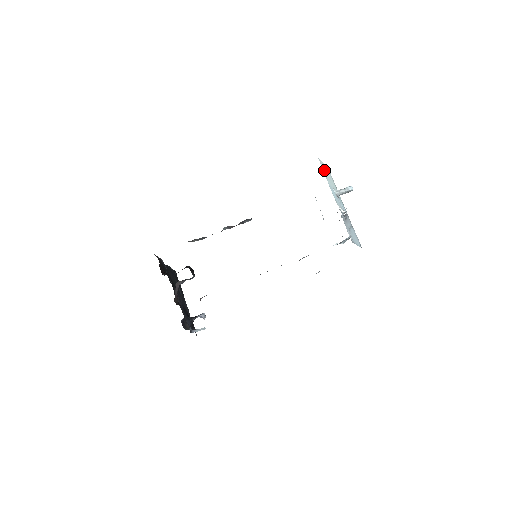
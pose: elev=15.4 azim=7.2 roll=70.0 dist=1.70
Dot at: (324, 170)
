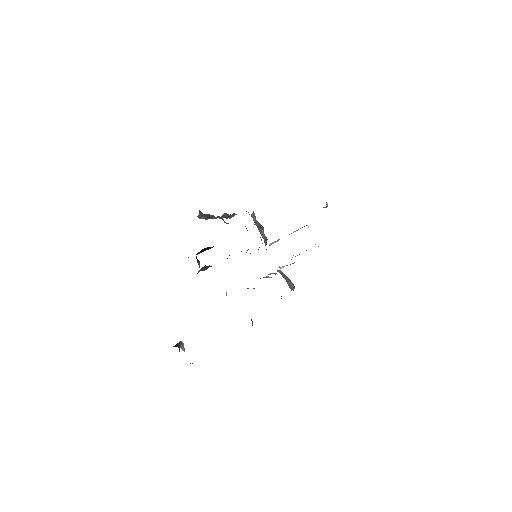
Dot at: occluded
